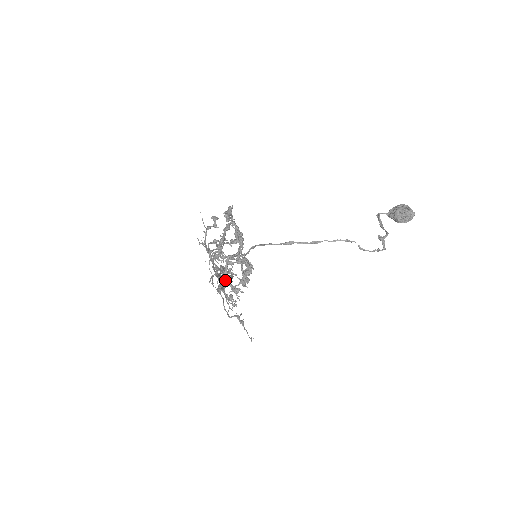
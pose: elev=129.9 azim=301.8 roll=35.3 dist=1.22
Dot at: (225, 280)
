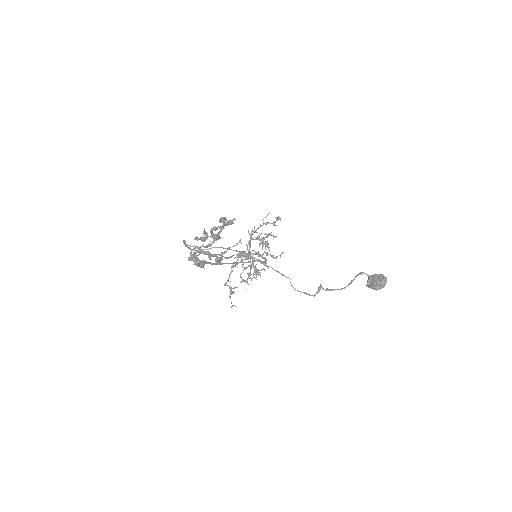
Dot at: occluded
